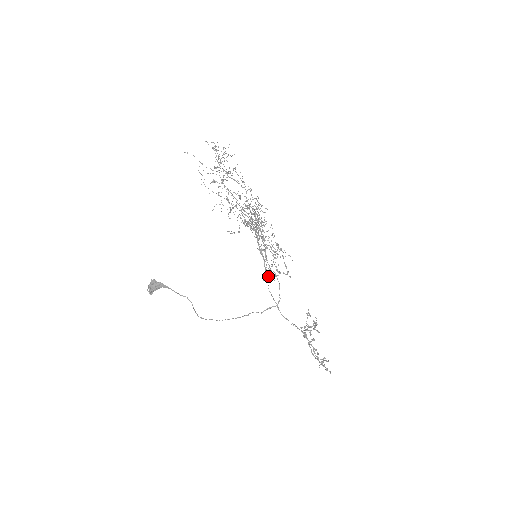
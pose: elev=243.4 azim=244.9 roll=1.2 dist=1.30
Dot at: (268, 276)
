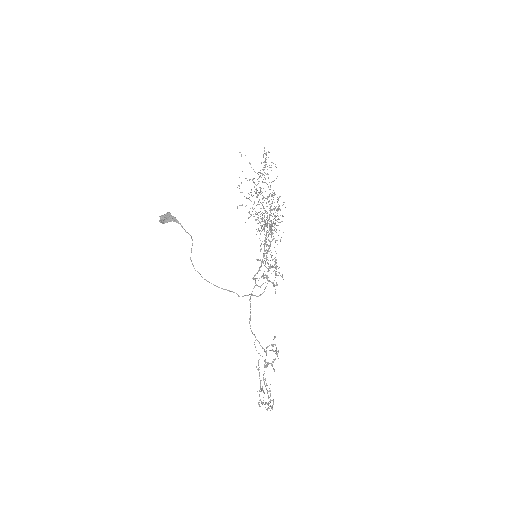
Dot at: occluded
